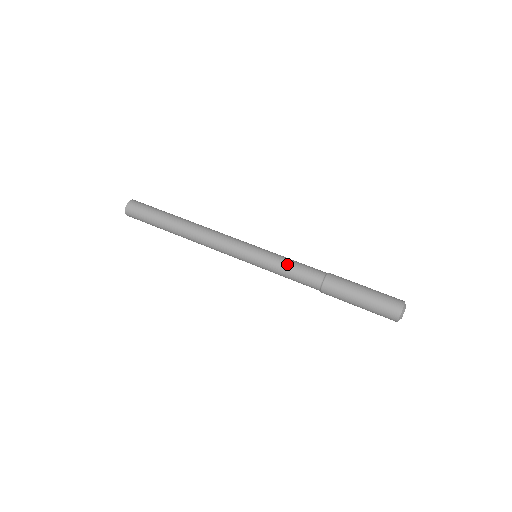
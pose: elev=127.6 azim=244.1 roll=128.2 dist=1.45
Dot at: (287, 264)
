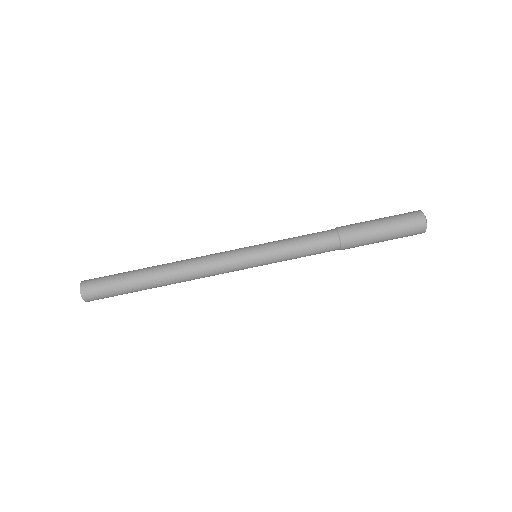
Dot at: (294, 241)
